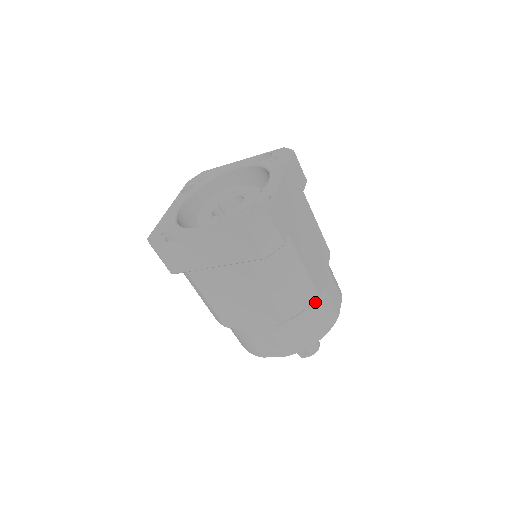
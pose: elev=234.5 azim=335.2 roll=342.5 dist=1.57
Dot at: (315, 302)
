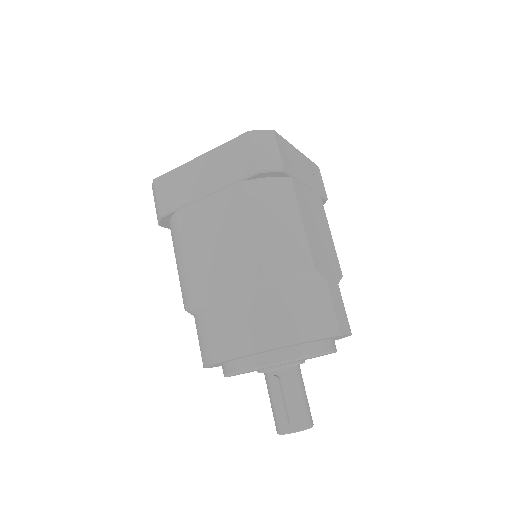
Dot at: (310, 283)
